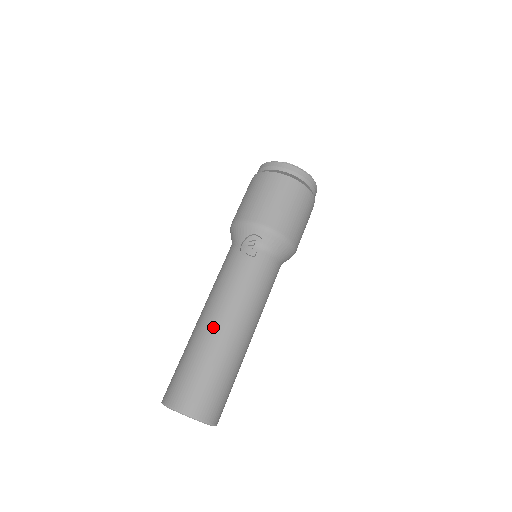
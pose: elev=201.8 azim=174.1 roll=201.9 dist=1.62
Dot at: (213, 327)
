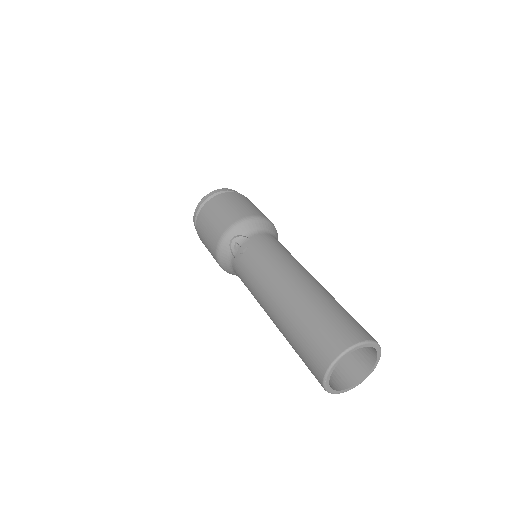
Dot at: (279, 301)
